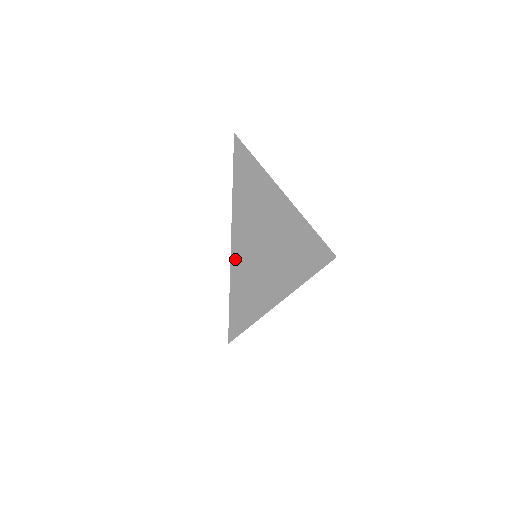
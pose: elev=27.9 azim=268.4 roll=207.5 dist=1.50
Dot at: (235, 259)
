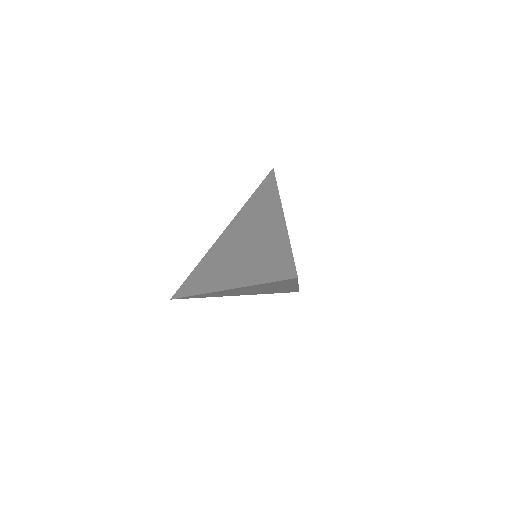
Dot at: occluded
